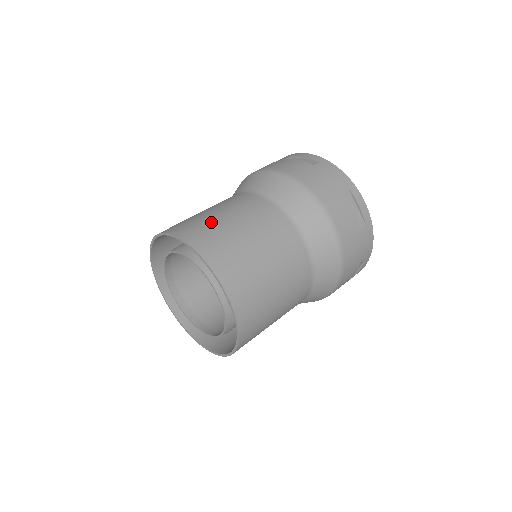
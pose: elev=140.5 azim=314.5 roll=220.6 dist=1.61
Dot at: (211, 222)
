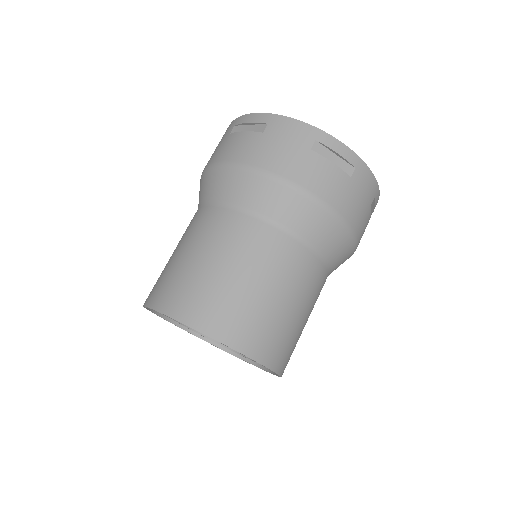
Dot at: (185, 274)
